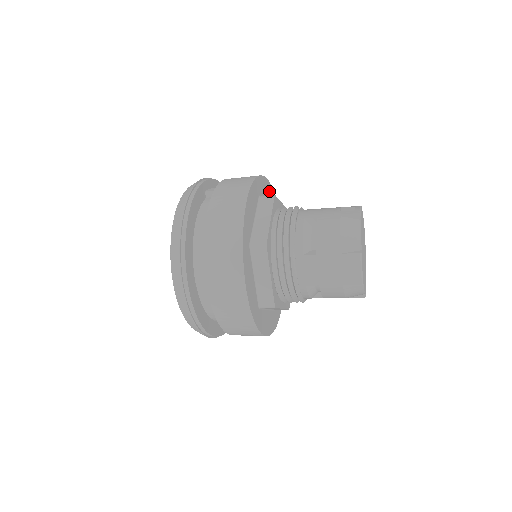
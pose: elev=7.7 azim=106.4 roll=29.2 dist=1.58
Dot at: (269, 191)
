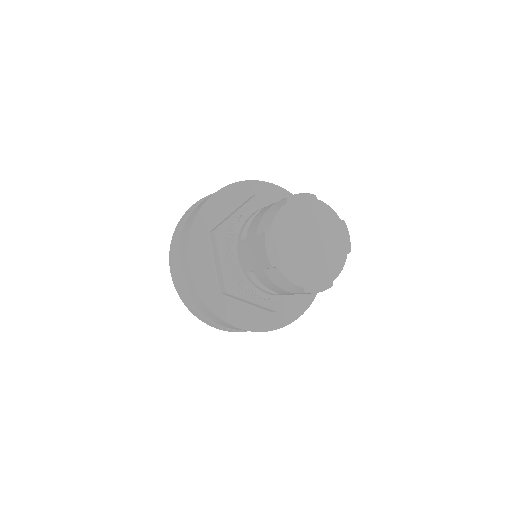
Dot at: occluded
